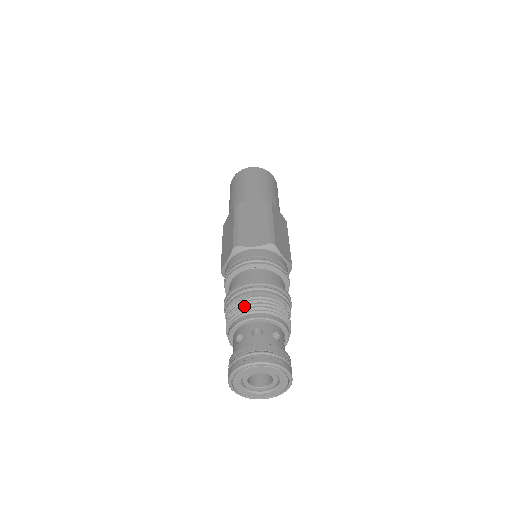
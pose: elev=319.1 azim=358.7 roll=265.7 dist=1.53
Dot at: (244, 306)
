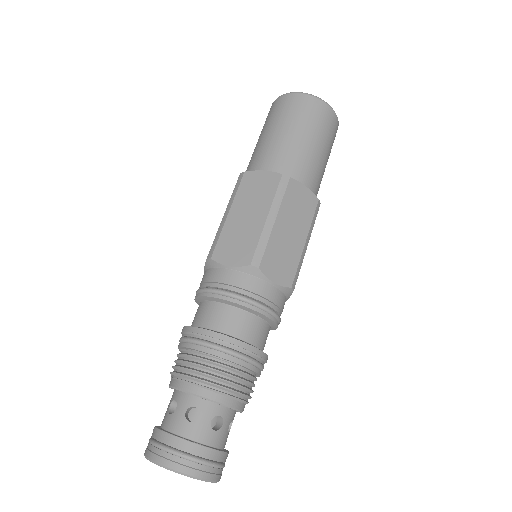
Dot at: (222, 380)
